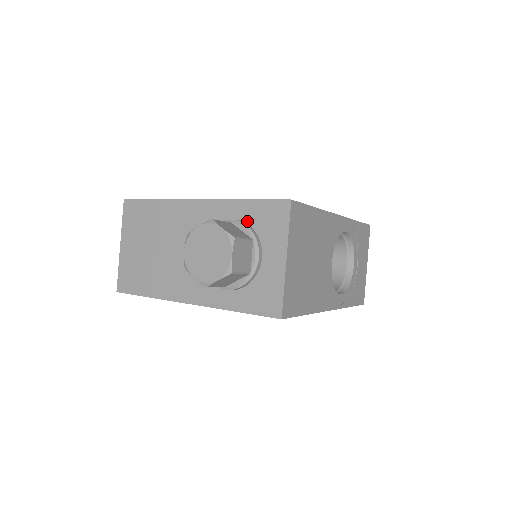
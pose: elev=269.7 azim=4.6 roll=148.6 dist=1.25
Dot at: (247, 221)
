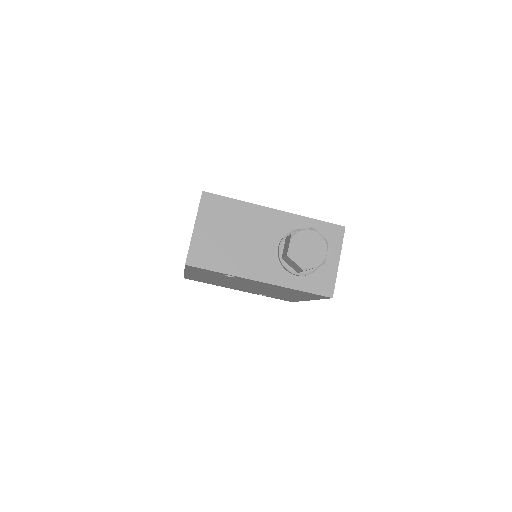
Dot at: occluded
